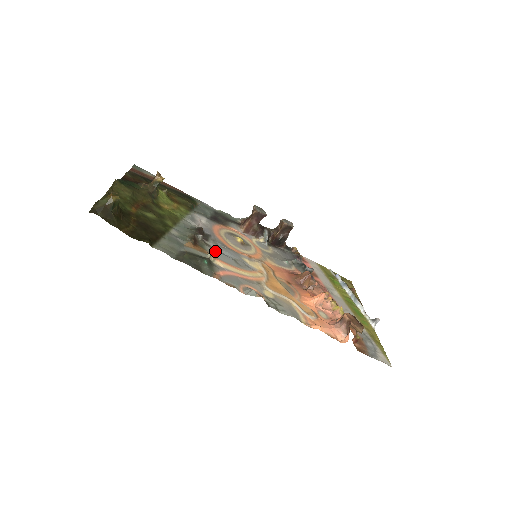
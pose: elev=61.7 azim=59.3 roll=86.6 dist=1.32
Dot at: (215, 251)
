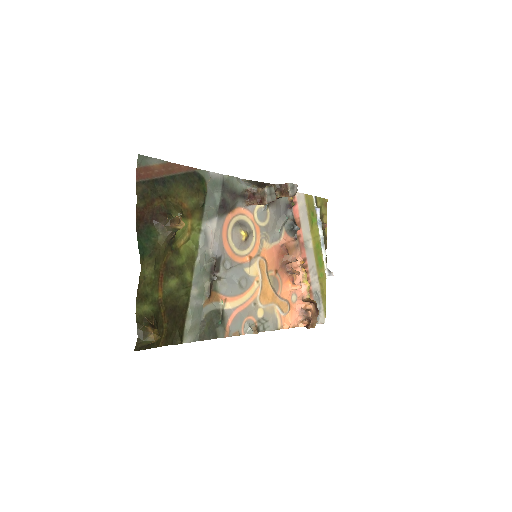
Dot at: (225, 286)
